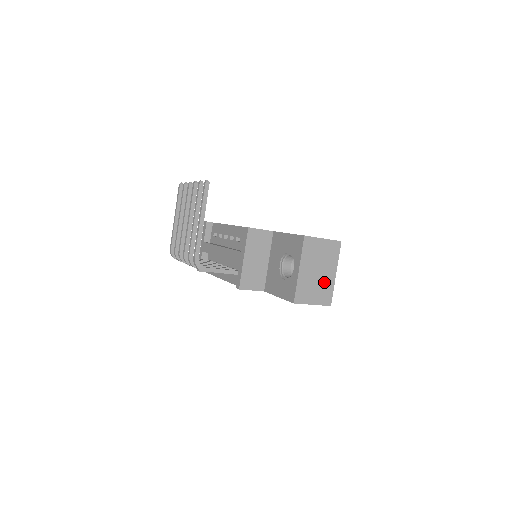
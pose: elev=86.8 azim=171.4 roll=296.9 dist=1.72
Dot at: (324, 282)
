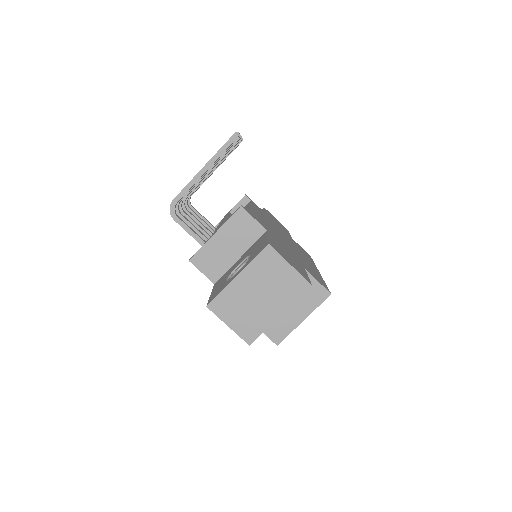
Dot at: (259, 313)
